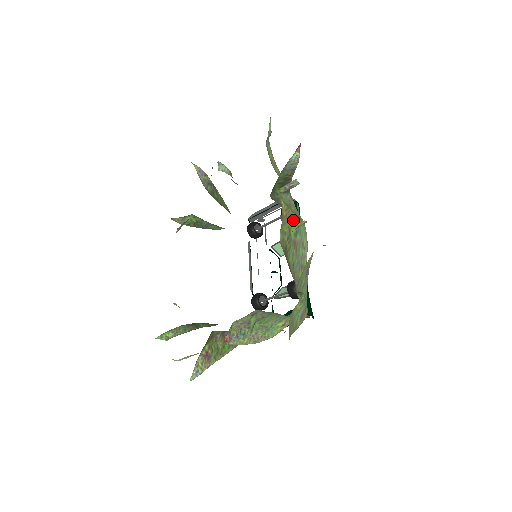
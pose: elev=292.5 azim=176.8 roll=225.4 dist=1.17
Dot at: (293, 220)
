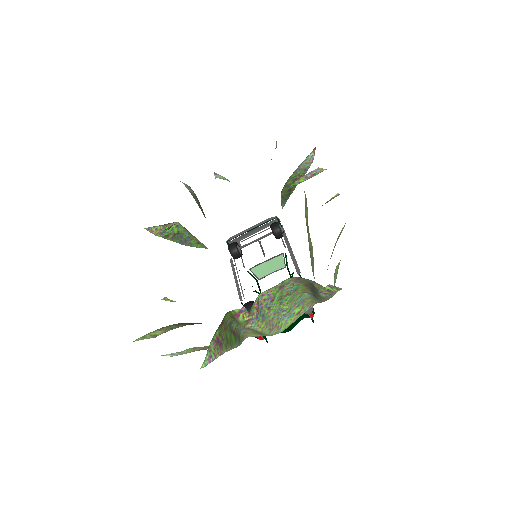
Dot at: (307, 211)
